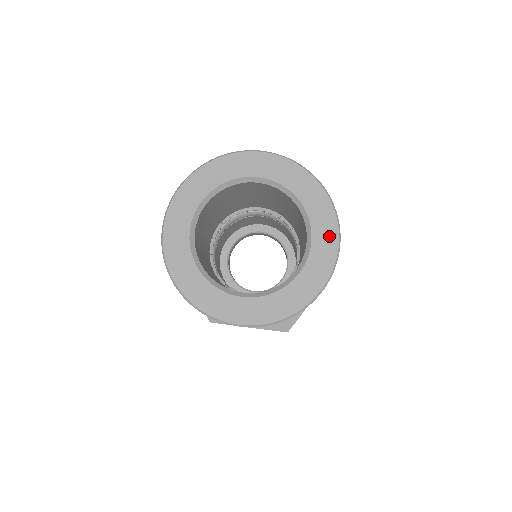
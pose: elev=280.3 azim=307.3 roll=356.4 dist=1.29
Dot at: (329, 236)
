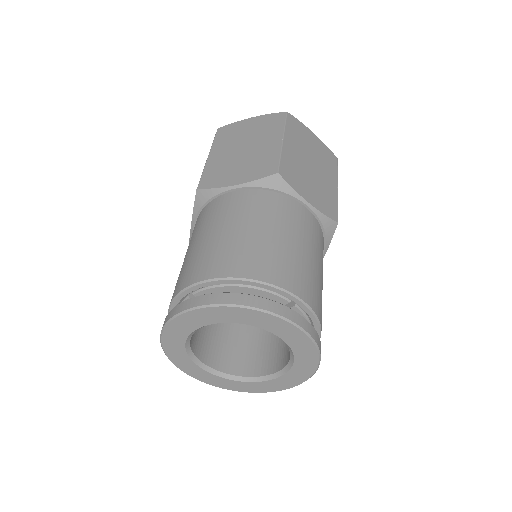
Dot at: (305, 345)
